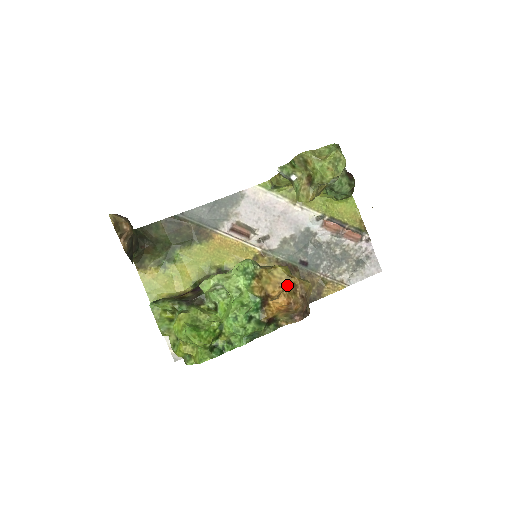
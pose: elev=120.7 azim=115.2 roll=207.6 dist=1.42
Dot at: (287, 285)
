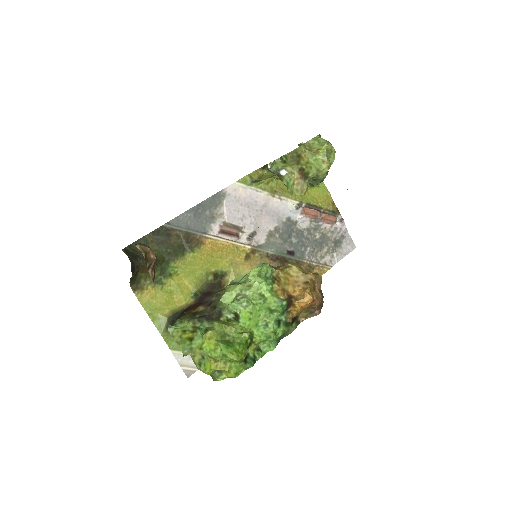
Dot at: (305, 282)
